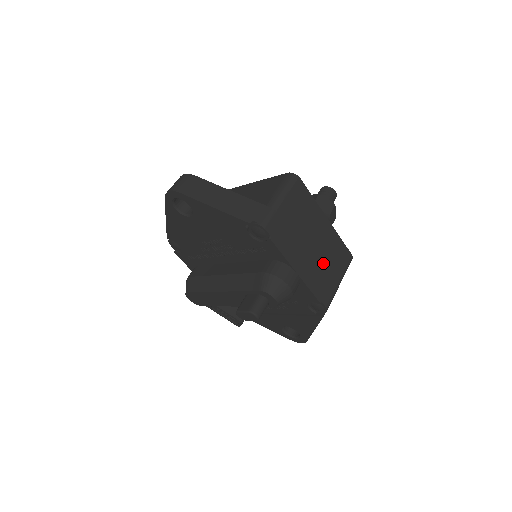
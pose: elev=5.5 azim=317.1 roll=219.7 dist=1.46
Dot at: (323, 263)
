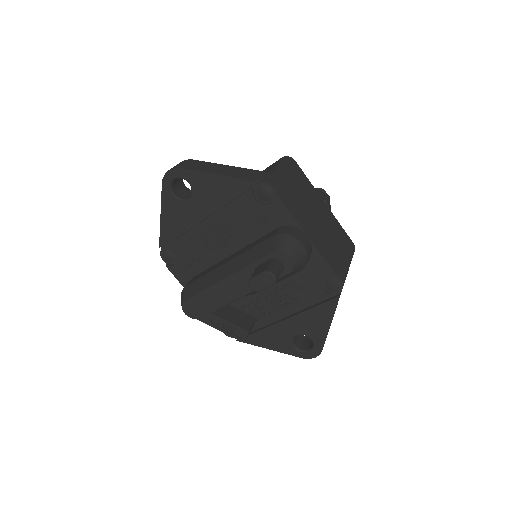
Dot at: (330, 239)
